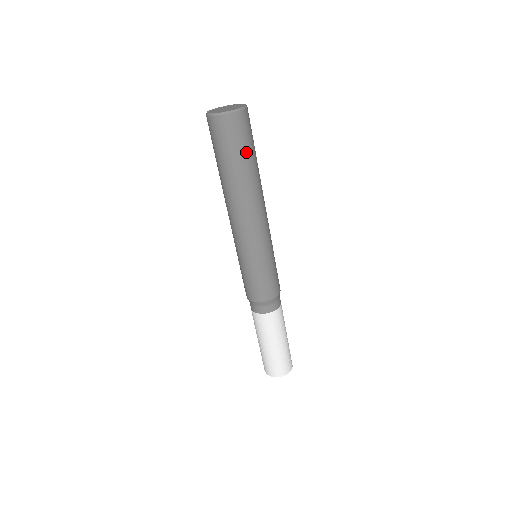
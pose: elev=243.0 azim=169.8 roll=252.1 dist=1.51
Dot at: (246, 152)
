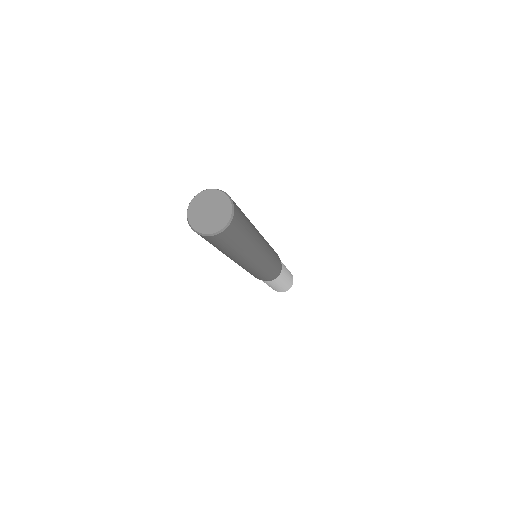
Dot at: (246, 222)
